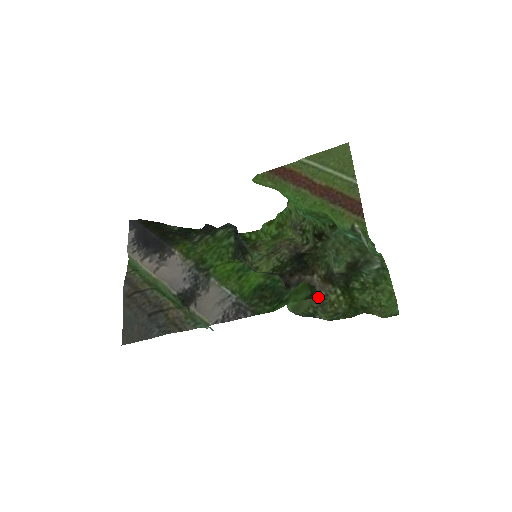
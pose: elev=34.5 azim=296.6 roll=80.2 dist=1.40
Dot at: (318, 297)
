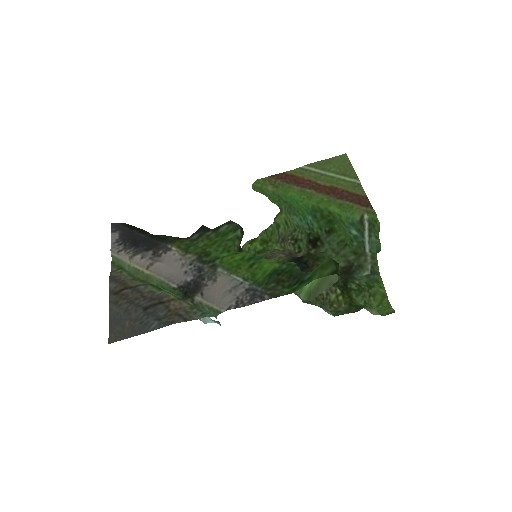
Dot at: (319, 296)
